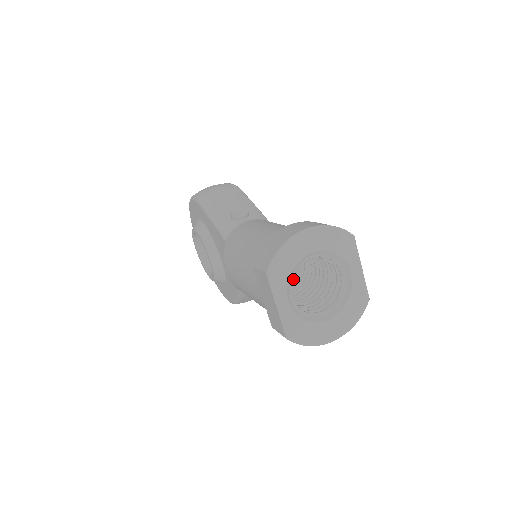
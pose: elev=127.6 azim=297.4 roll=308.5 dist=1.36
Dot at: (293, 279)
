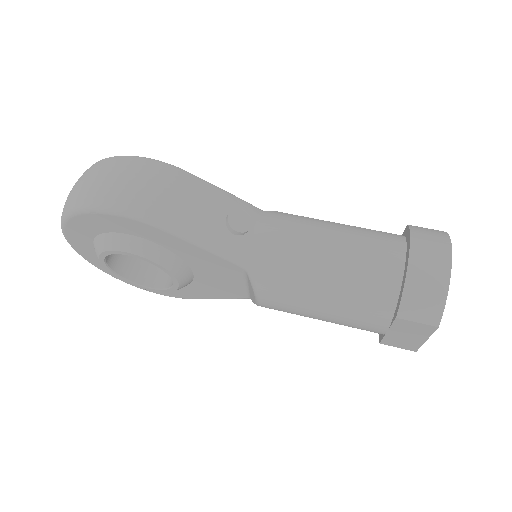
Dot at: occluded
